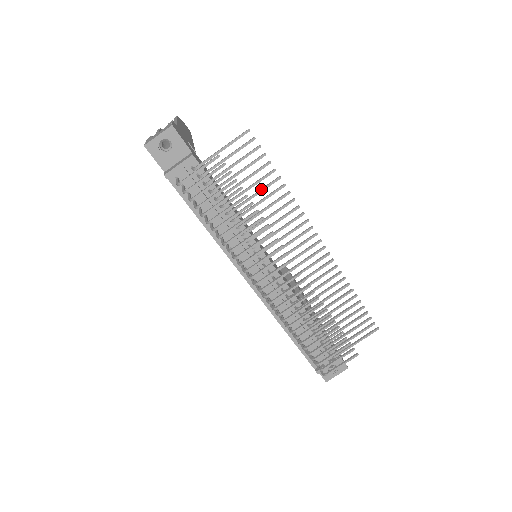
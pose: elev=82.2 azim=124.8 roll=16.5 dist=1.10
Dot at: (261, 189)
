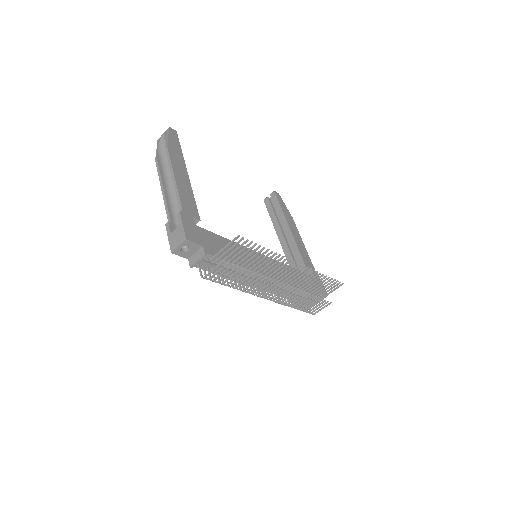
Dot at: (254, 256)
